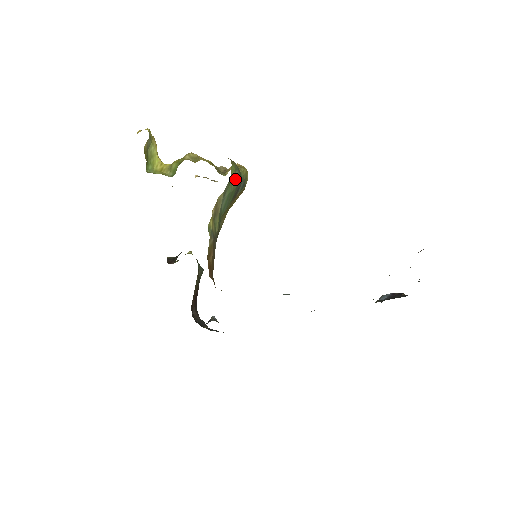
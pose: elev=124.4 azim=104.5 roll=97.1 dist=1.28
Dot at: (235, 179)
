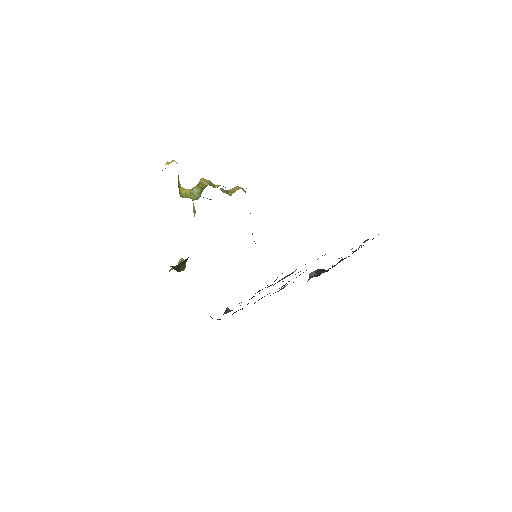
Dot at: occluded
